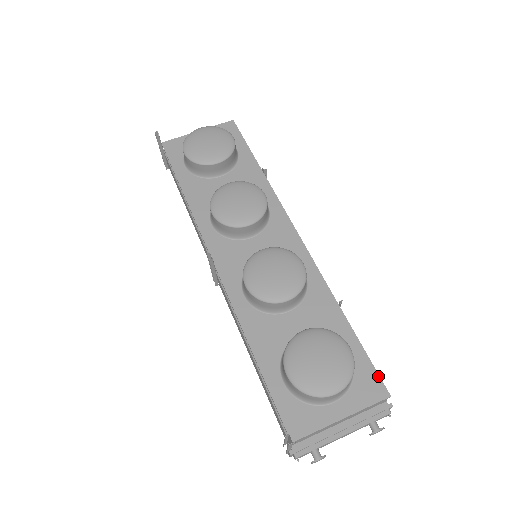
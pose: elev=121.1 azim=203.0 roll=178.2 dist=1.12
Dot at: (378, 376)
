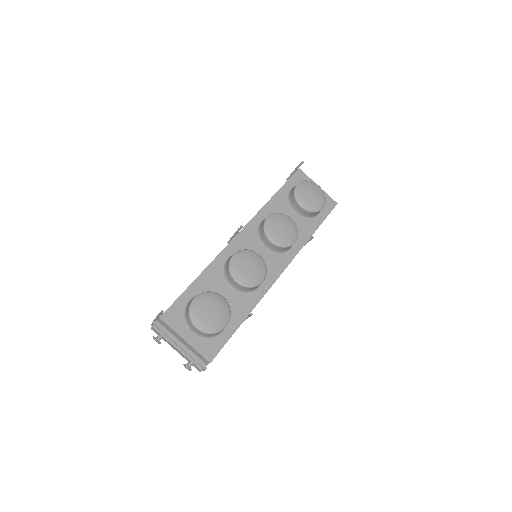
Dot at: (218, 352)
